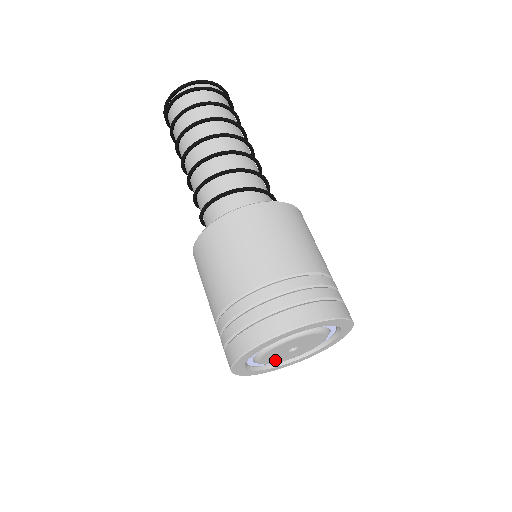
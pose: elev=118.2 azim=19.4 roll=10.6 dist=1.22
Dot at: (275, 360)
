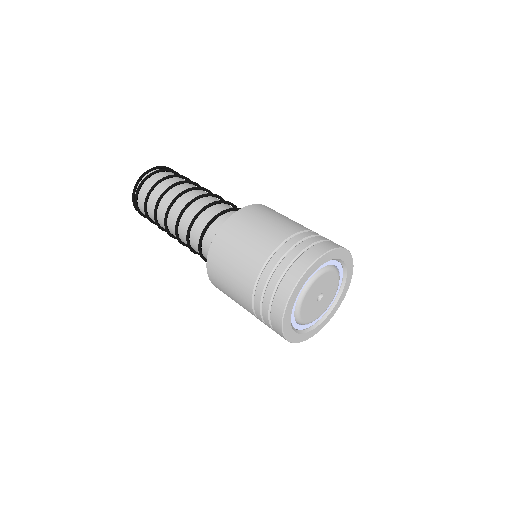
Dot at: (310, 316)
